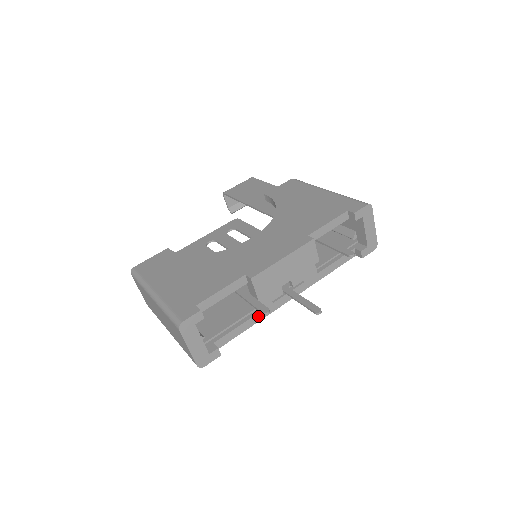
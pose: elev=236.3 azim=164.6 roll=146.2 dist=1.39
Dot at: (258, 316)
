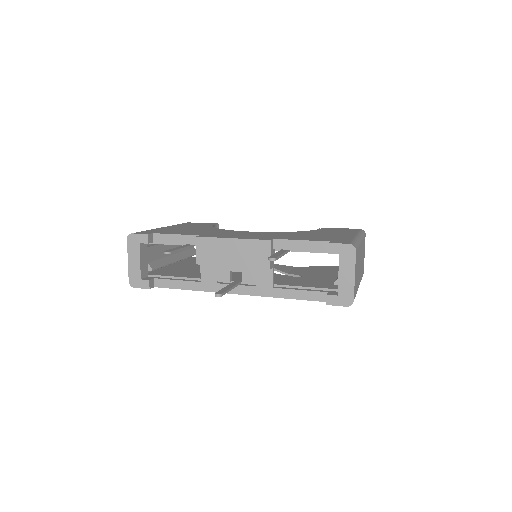
Dot at: (199, 285)
